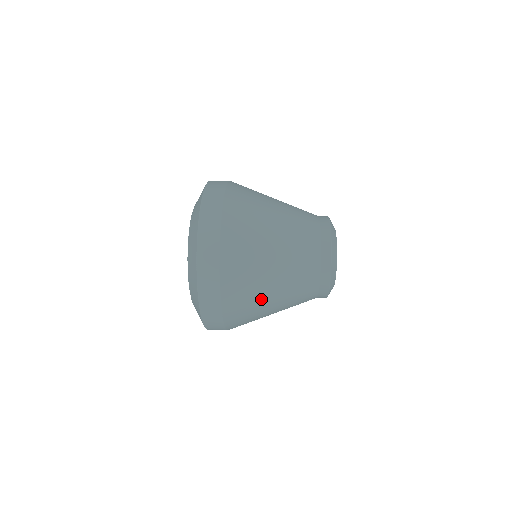
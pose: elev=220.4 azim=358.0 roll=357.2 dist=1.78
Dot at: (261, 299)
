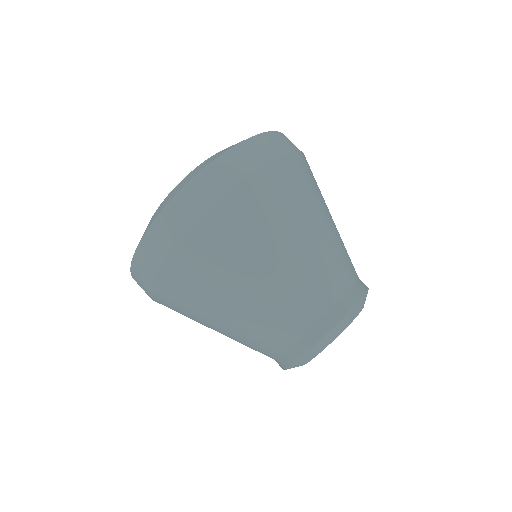
Dot at: (216, 294)
